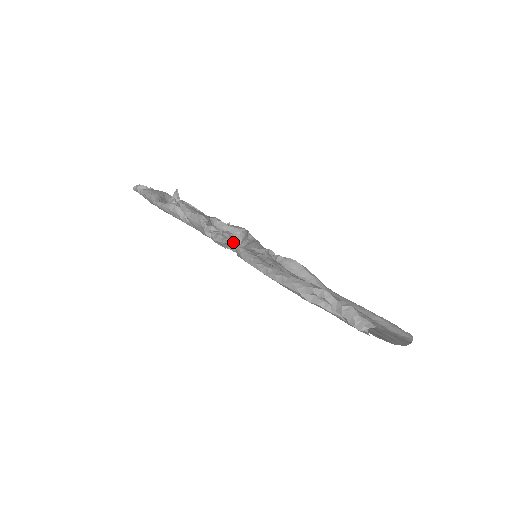
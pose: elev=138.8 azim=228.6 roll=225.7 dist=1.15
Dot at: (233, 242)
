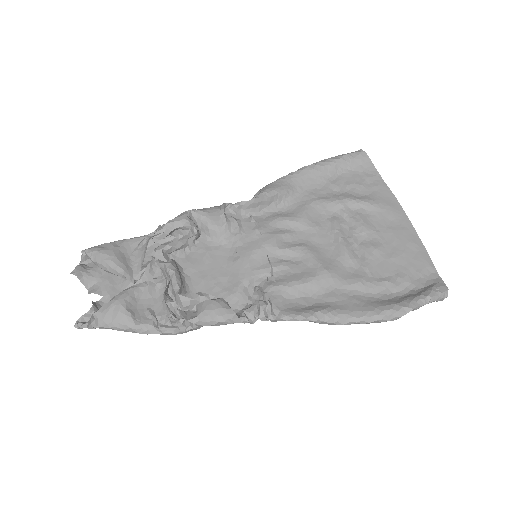
Dot at: occluded
